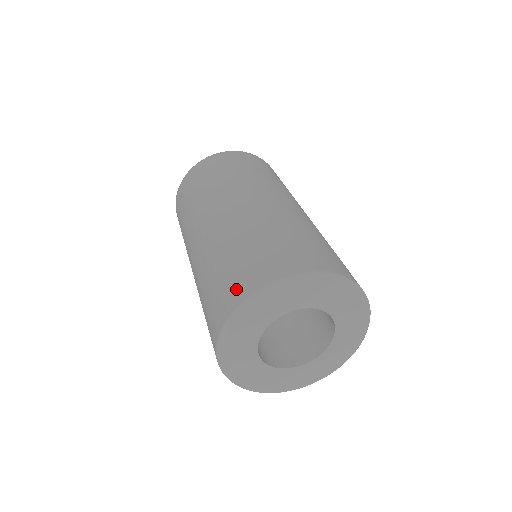
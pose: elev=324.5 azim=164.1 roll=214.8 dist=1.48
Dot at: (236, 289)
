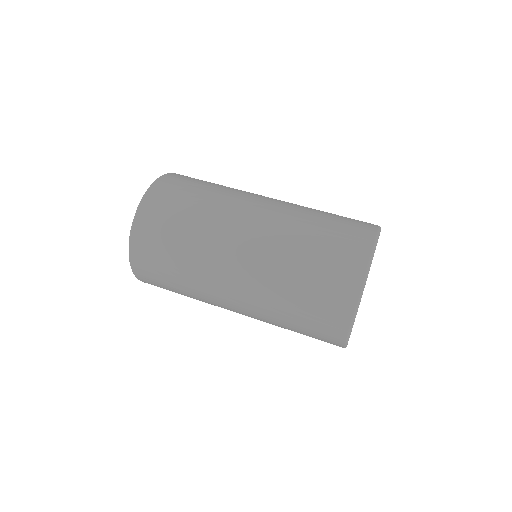
Dot at: (330, 337)
